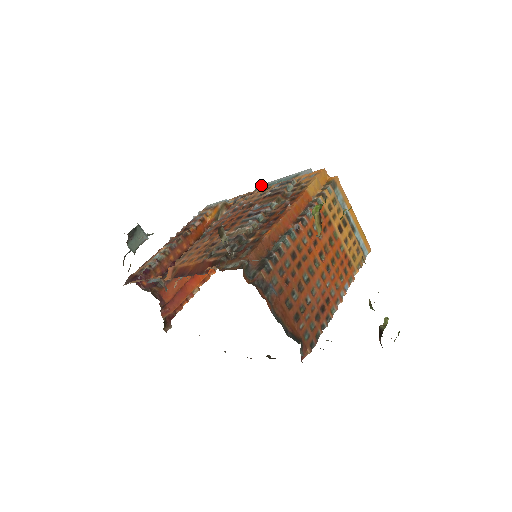
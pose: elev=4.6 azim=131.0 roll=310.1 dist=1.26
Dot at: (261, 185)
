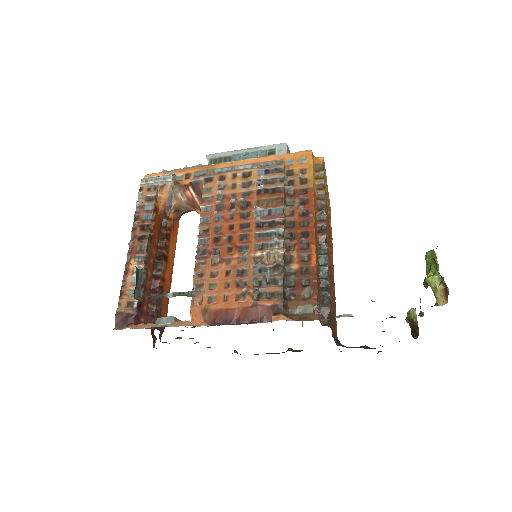
Dot at: (215, 154)
